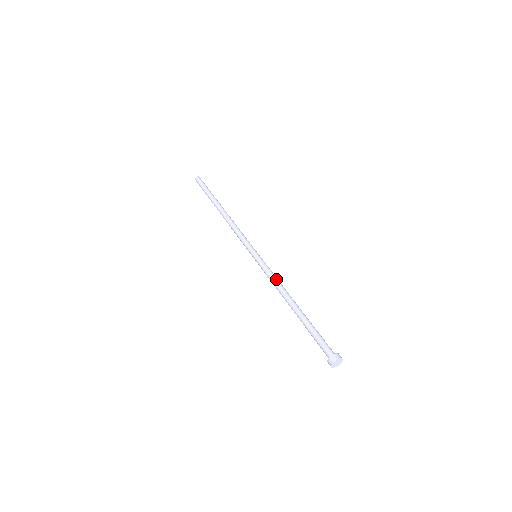
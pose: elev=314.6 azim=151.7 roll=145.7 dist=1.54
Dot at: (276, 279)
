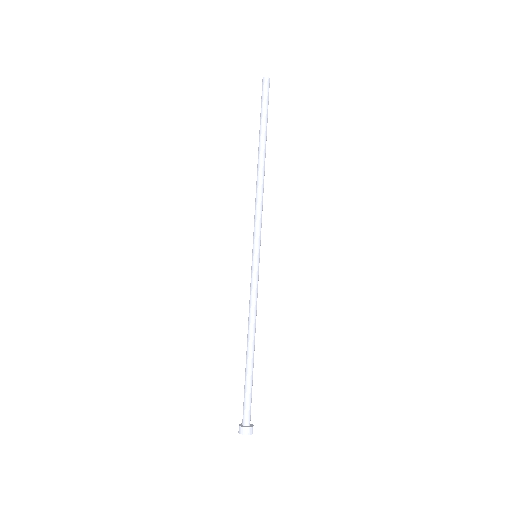
Dot at: (256, 304)
